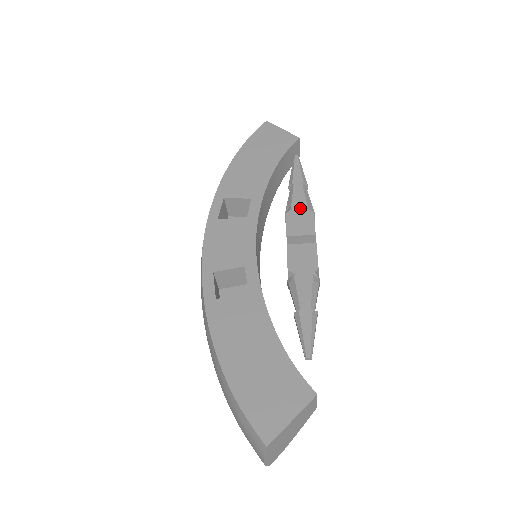
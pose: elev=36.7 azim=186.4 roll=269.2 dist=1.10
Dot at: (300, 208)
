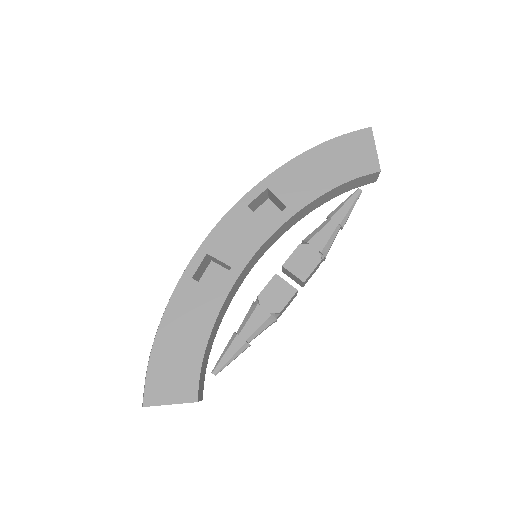
Dot at: (315, 248)
